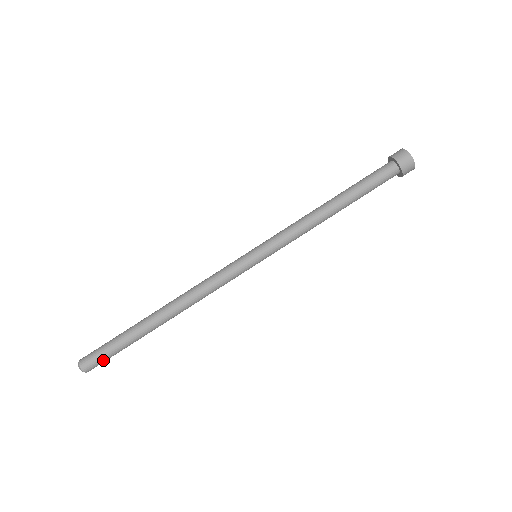
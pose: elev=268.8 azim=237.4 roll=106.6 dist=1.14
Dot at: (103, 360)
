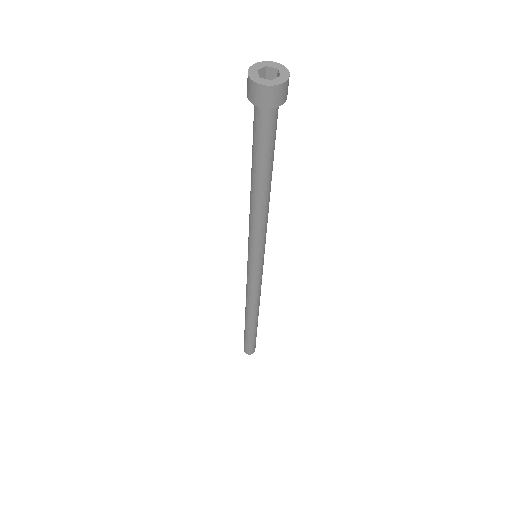
Dot at: (251, 347)
